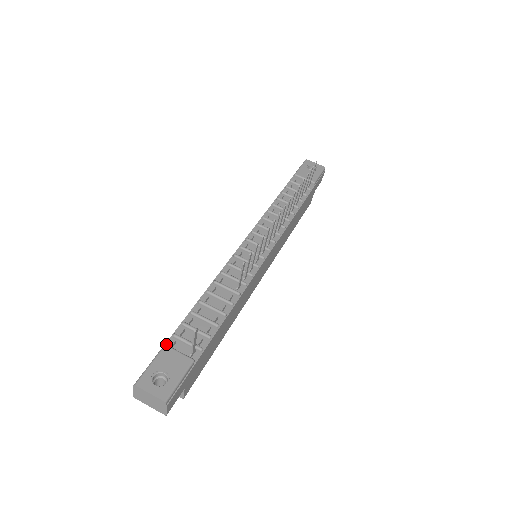
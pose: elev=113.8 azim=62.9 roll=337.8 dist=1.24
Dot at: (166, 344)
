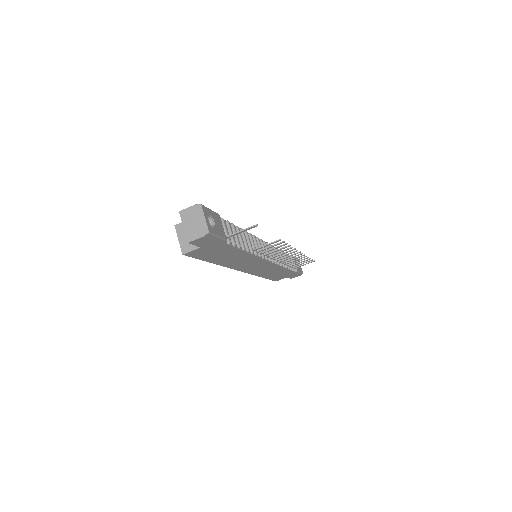
Dot at: occluded
